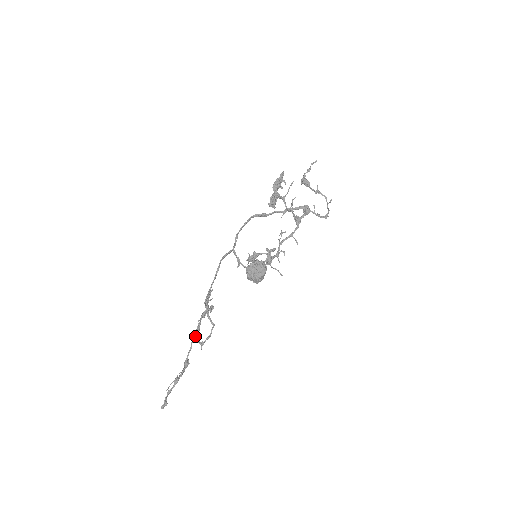
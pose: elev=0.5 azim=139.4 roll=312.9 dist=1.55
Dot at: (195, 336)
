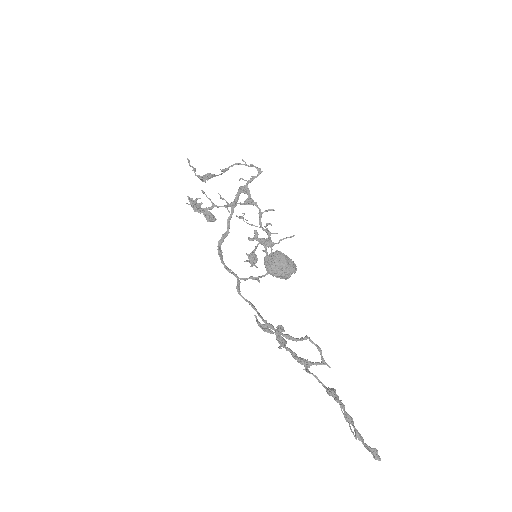
Dot at: (300, 363)
